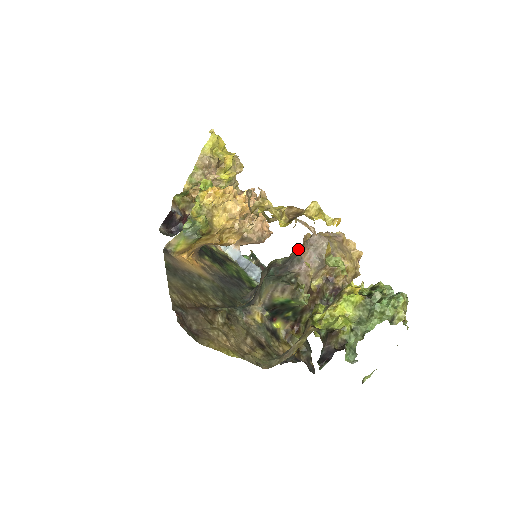
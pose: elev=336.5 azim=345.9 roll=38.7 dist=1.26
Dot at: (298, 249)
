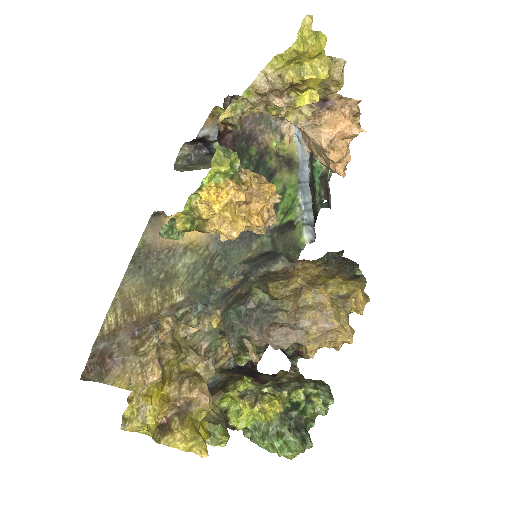
Dot at: (297, 286)
